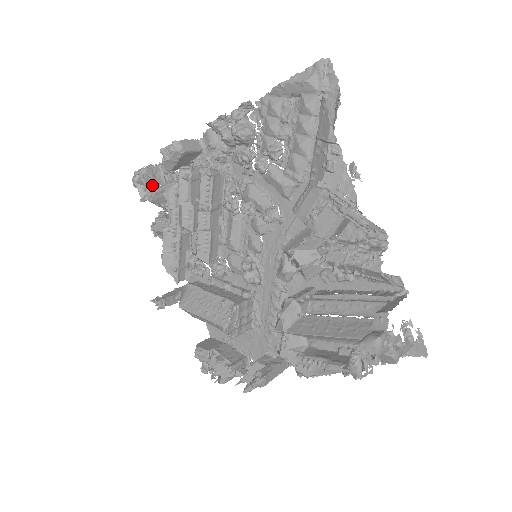
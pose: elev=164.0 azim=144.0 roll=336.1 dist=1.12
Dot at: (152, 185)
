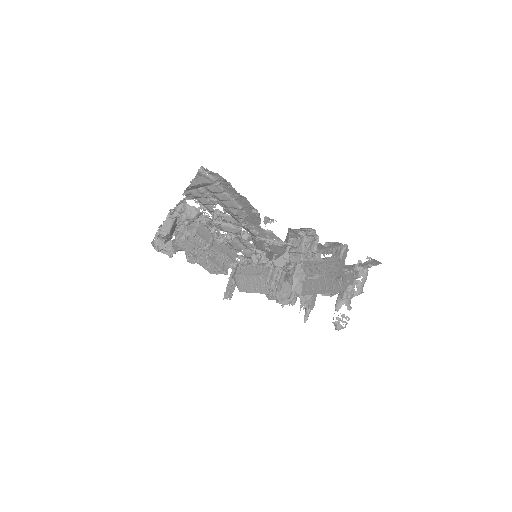
Dot at: (167, 245)
